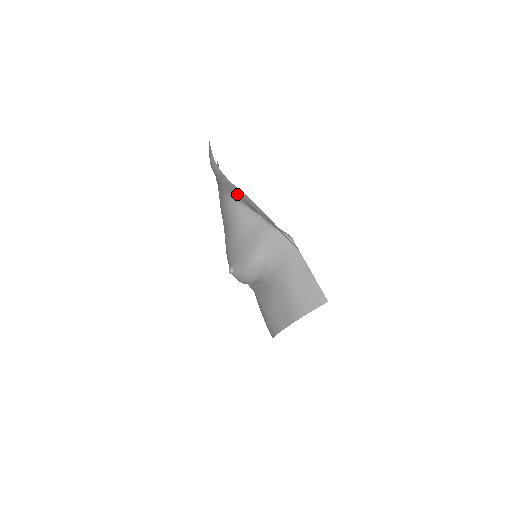
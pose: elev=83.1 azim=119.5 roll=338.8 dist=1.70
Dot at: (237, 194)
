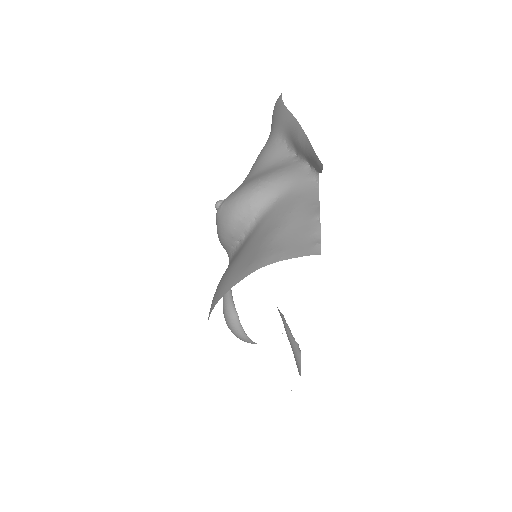
Dot at: (284, 123)
